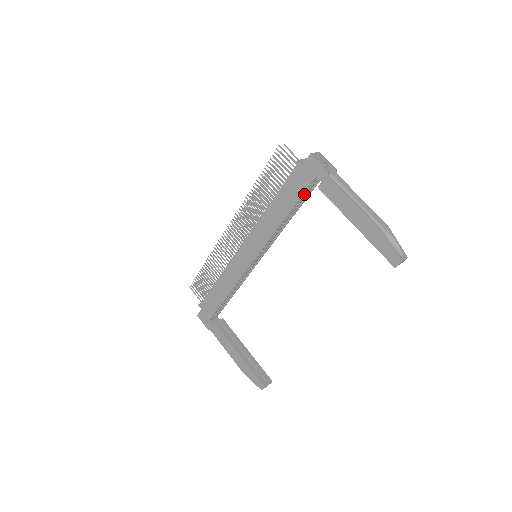
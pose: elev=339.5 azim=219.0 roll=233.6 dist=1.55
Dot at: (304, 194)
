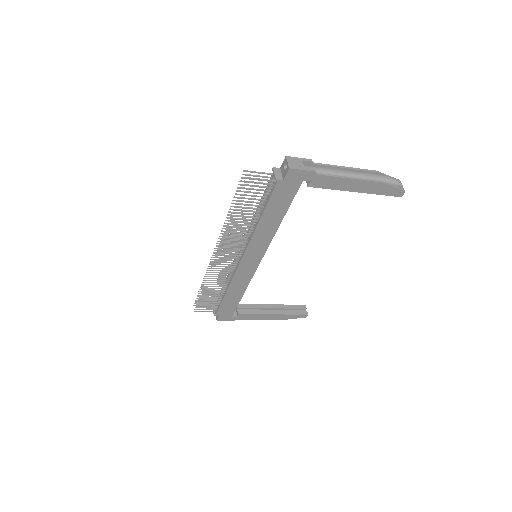
Dot at: occluded
